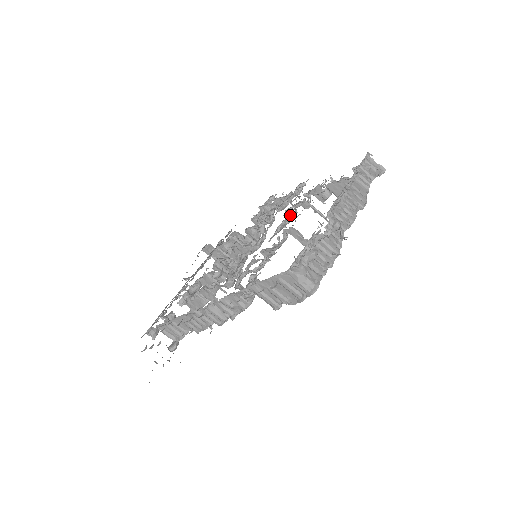
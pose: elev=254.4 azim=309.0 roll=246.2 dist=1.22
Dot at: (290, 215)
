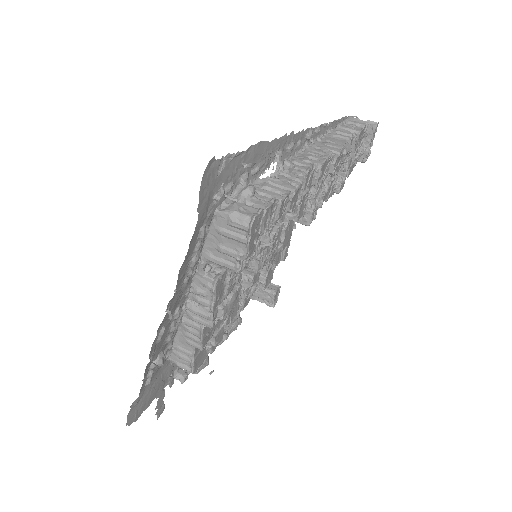
Dot at: occluded
